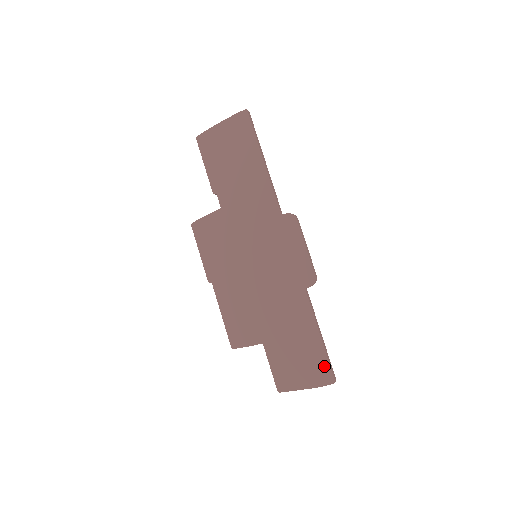
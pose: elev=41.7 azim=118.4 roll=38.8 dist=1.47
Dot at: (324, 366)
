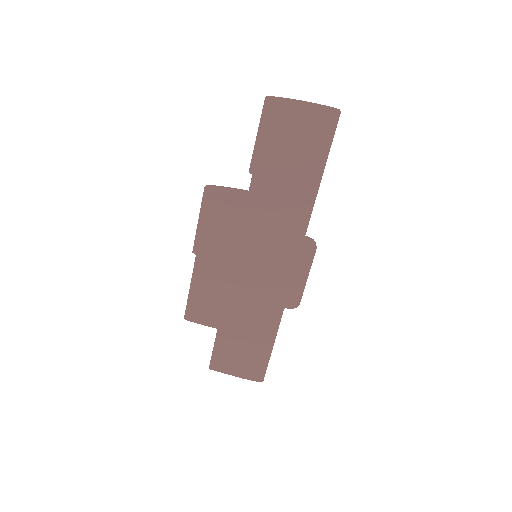
Dot at: (261, 368)
